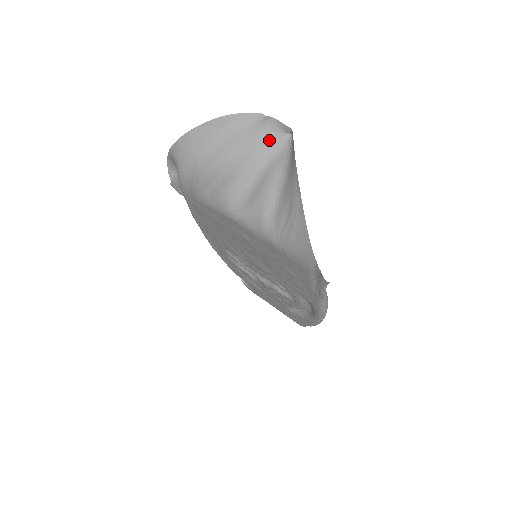
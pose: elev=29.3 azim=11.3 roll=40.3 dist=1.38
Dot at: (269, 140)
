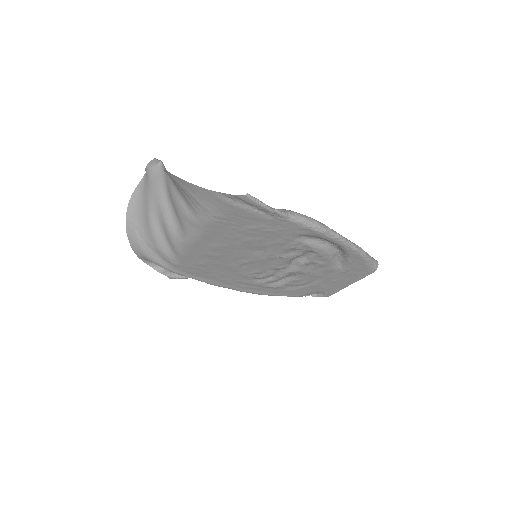
Dot at: (156, 179)
